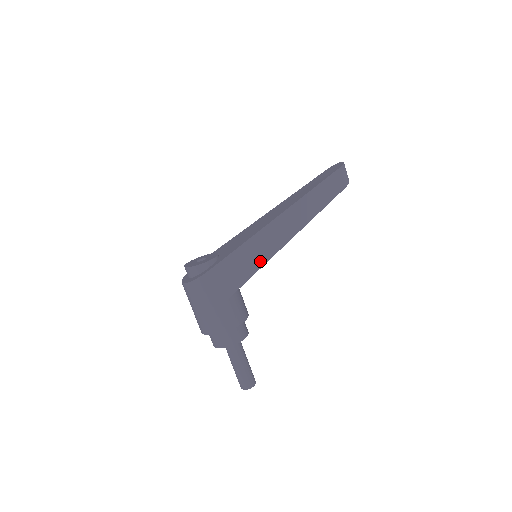
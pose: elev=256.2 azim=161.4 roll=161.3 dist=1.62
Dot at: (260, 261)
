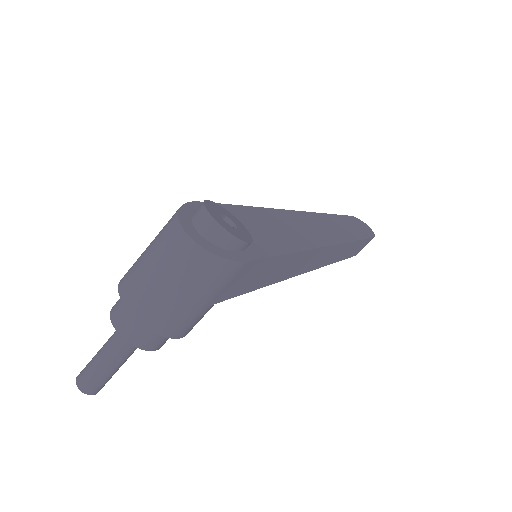
Dot at: (272, 280)
